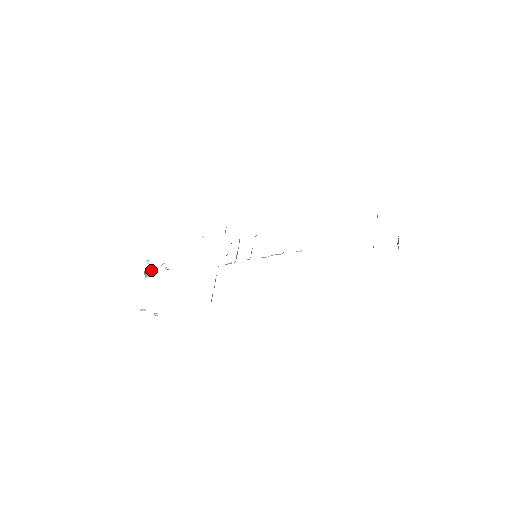
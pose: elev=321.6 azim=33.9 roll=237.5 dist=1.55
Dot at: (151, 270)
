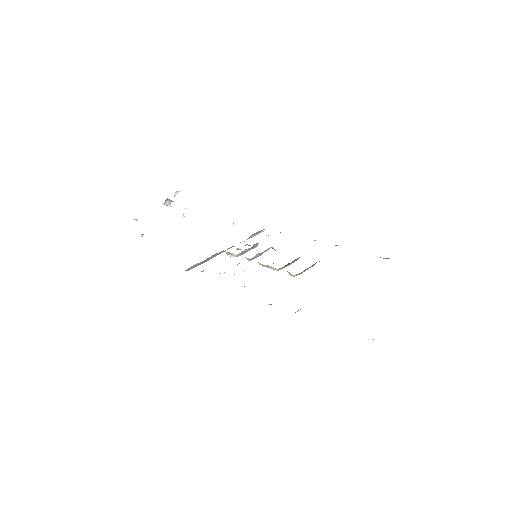
Dot at: (172, 201)
